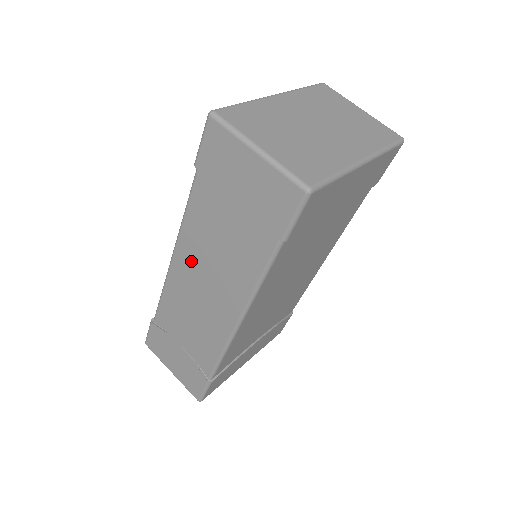
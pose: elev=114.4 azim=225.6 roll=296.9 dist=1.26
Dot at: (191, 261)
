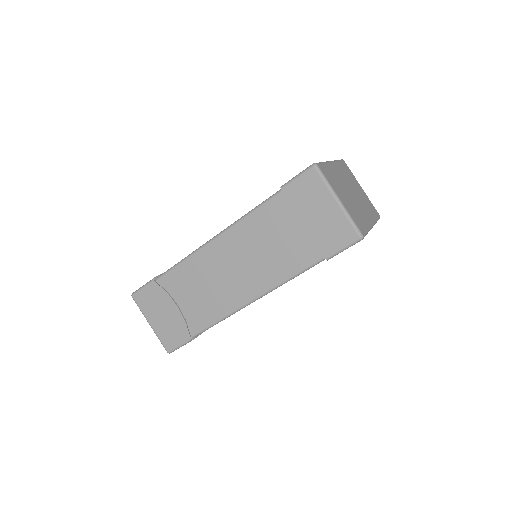
Dot at: (233, 247)
